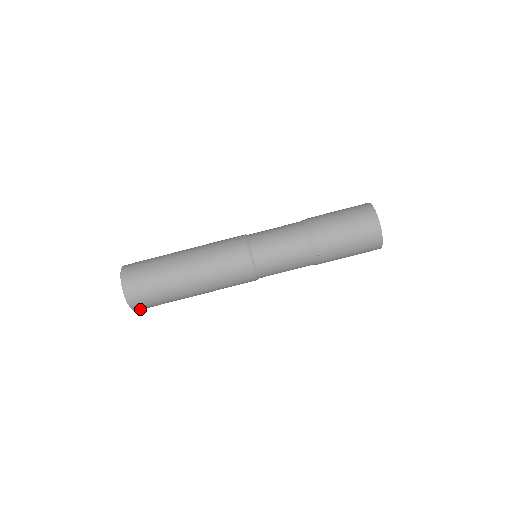
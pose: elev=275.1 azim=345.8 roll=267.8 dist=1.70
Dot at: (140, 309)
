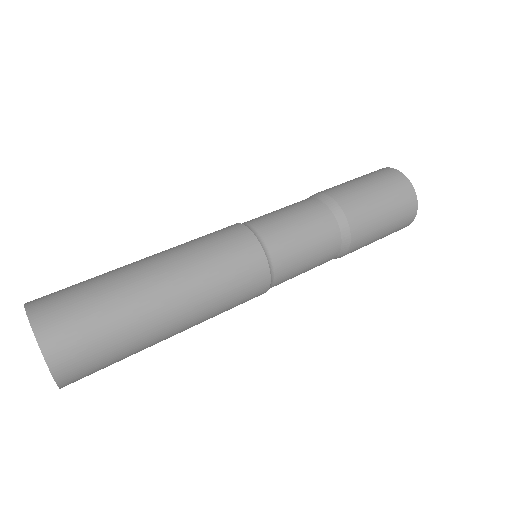
Dot at: occluded
